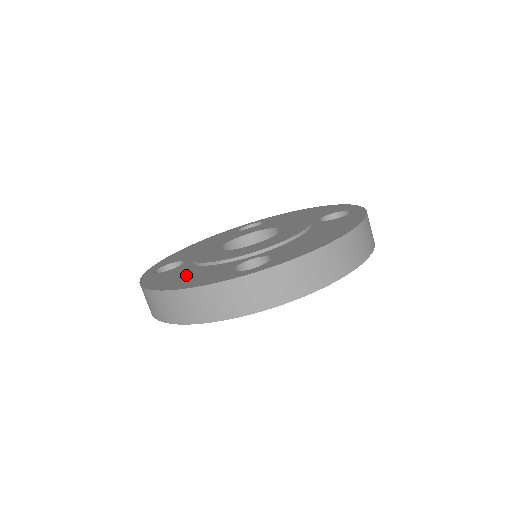
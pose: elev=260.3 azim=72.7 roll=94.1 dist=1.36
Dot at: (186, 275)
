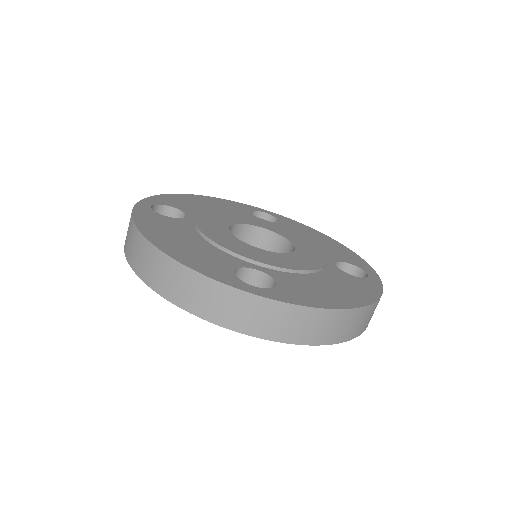
Dot at: (183, 239)
